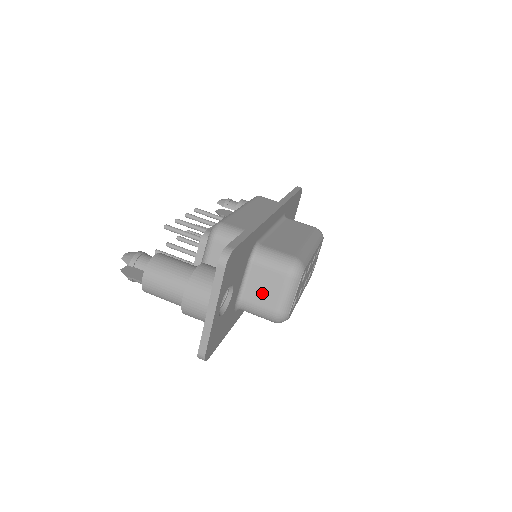
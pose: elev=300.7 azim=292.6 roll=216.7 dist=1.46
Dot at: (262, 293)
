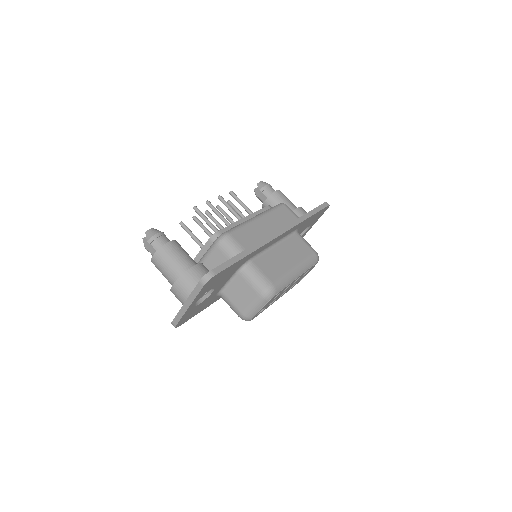
Dot at: (238, 297)
